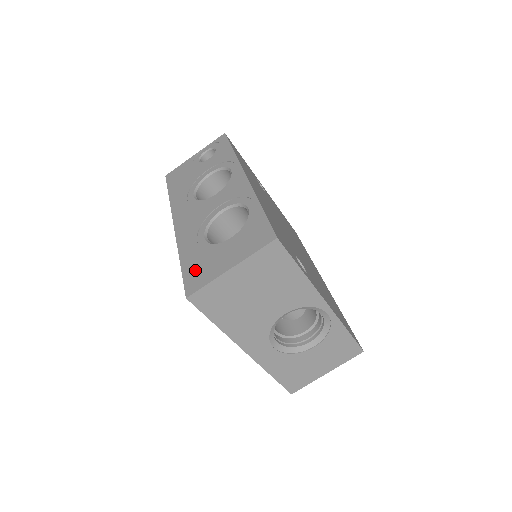
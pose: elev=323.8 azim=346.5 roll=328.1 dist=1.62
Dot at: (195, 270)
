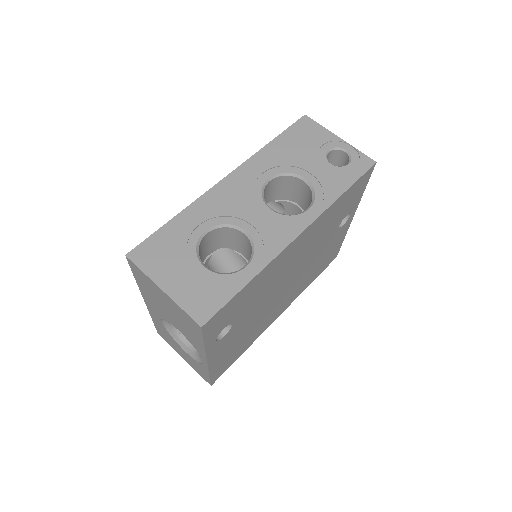
Dot at: (160, 246)
